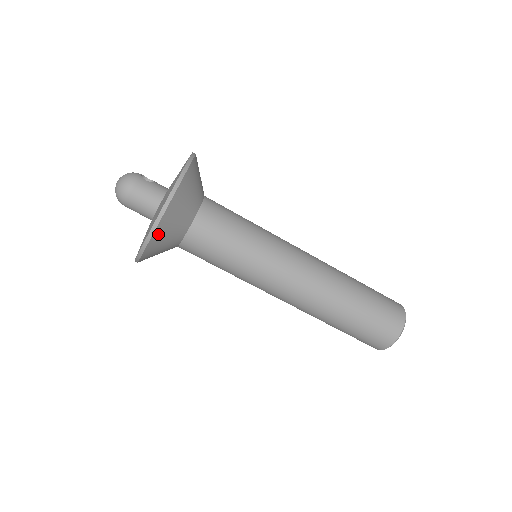
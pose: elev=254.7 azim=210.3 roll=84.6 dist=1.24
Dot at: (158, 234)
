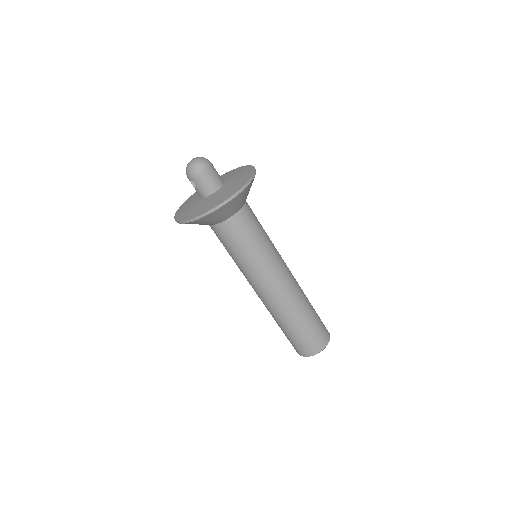
Dot at: (227, 205)
